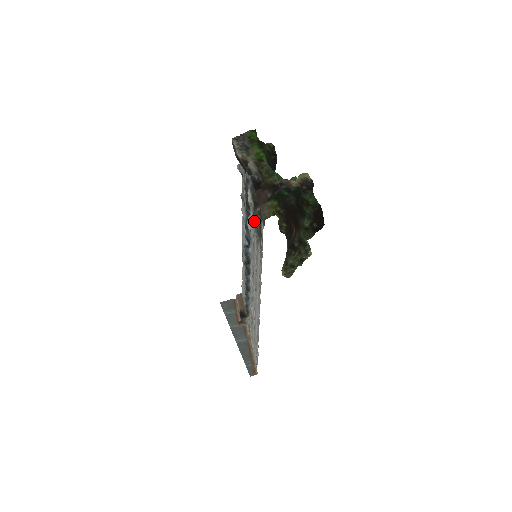
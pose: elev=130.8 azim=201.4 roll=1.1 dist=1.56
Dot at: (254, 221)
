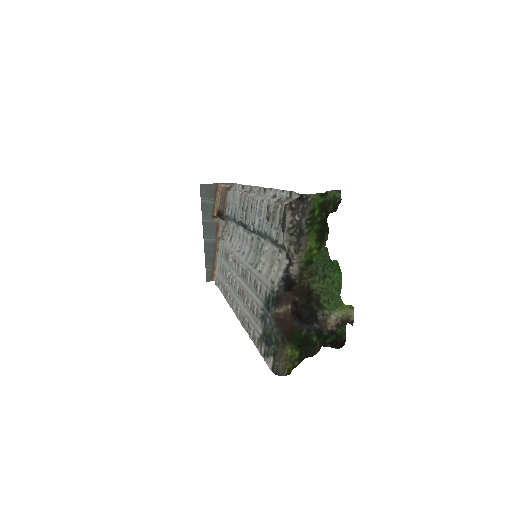
Dot at: (267, 302)
